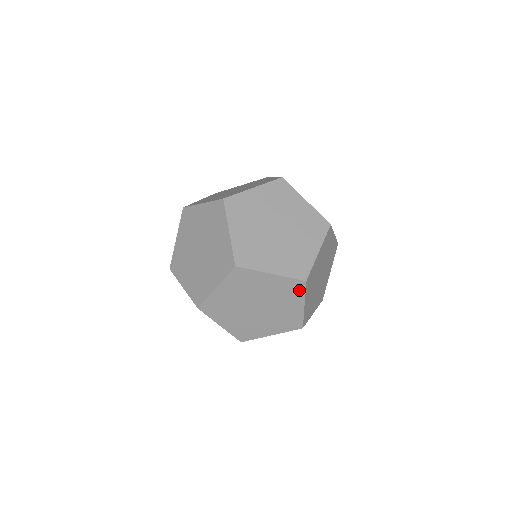
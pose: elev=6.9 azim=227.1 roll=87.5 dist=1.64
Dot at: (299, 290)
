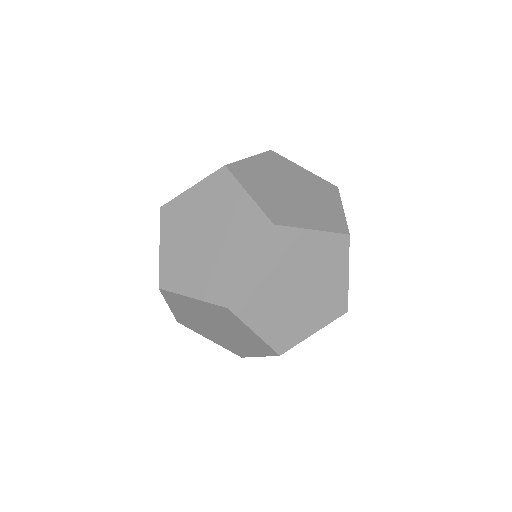
Dot at: (232, 316)
